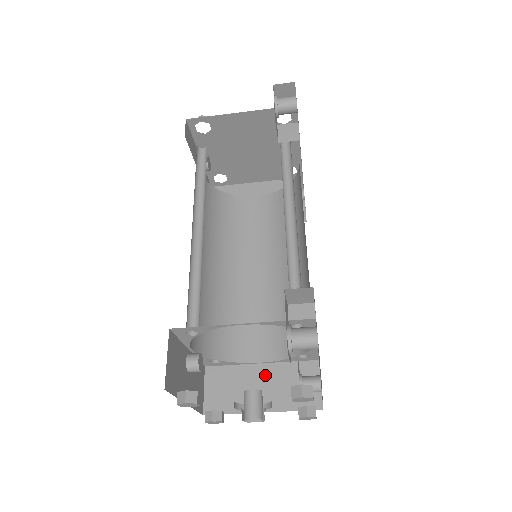
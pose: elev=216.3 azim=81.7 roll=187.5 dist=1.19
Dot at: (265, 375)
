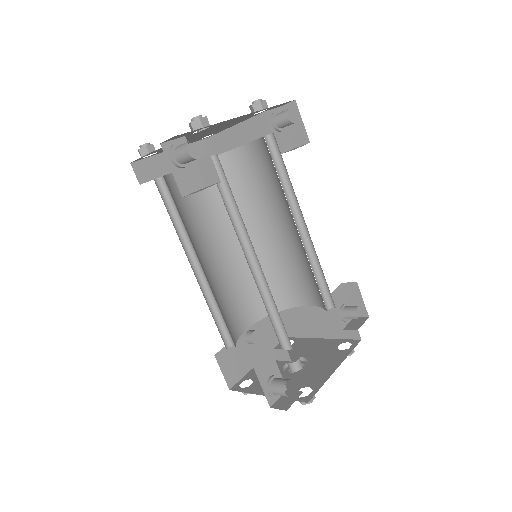
Dot at: (314, 314)
